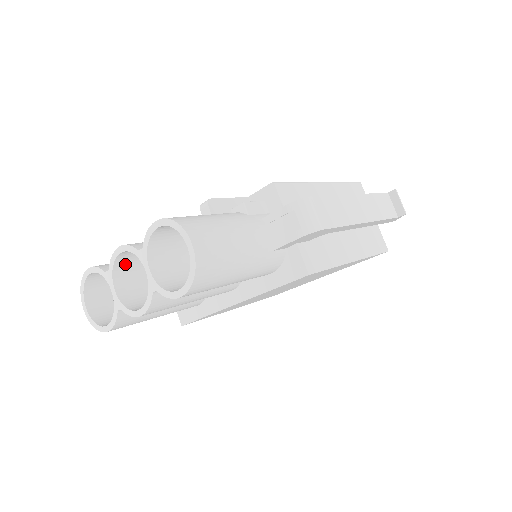
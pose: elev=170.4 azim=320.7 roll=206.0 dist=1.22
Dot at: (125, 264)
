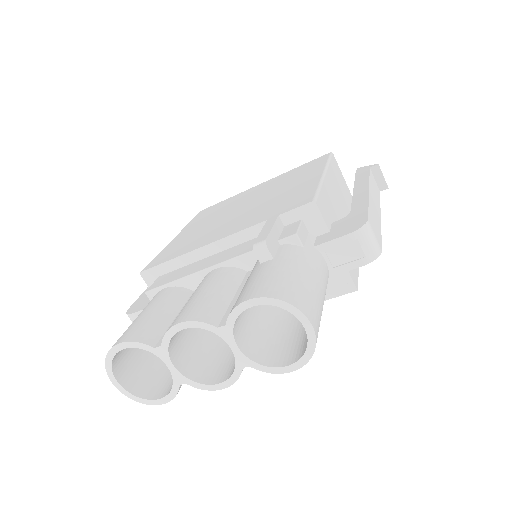
Dot at: occluded
